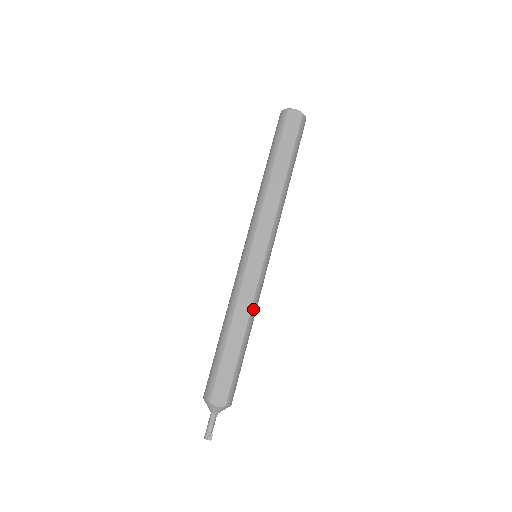
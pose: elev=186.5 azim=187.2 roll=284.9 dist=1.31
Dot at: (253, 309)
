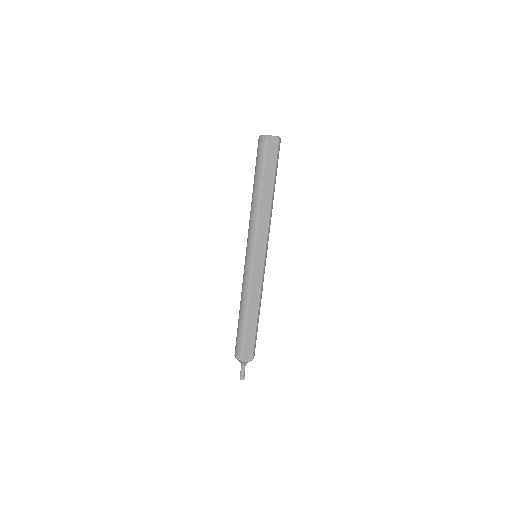
Dot at: (261, 295)
